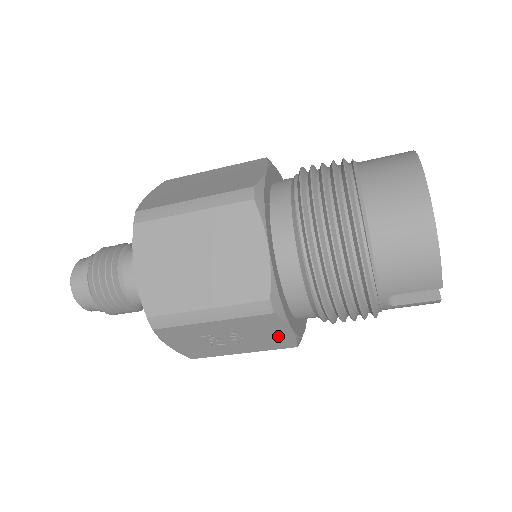
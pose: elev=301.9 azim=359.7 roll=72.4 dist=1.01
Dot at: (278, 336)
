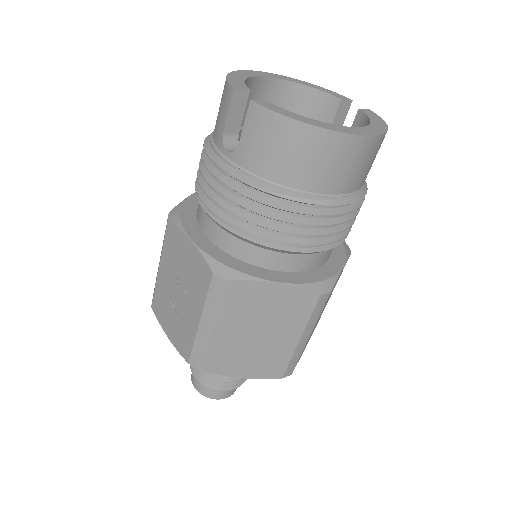
Dot at: (192, 260)
